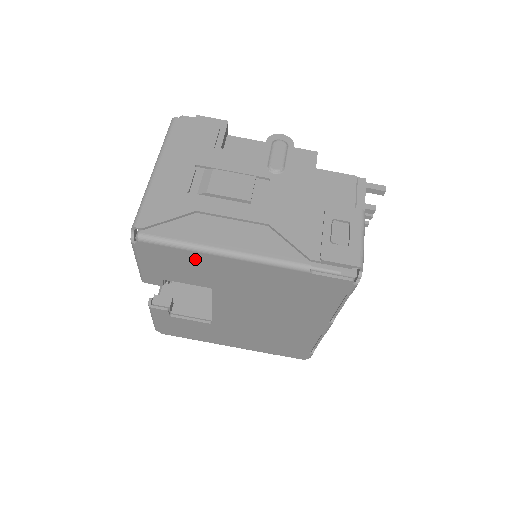
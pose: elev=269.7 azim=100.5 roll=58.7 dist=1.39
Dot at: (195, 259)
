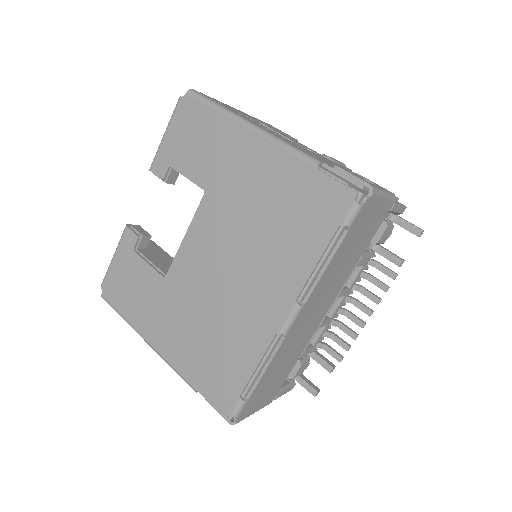
Dot at: (218, 129)
